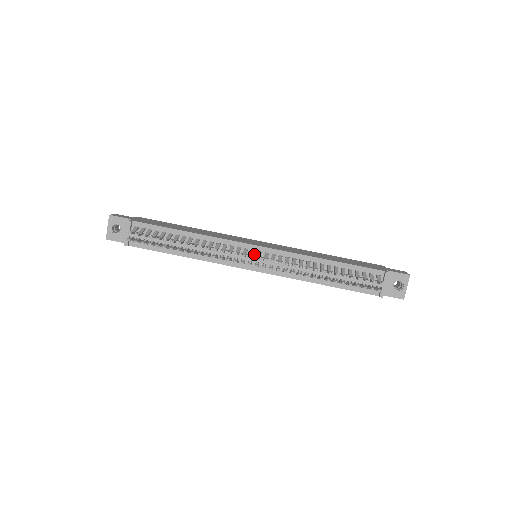
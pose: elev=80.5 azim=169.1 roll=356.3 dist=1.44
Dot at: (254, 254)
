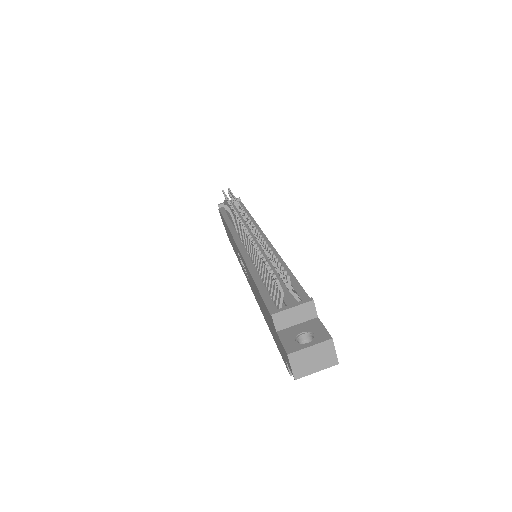
Dot at: (255, 238)
